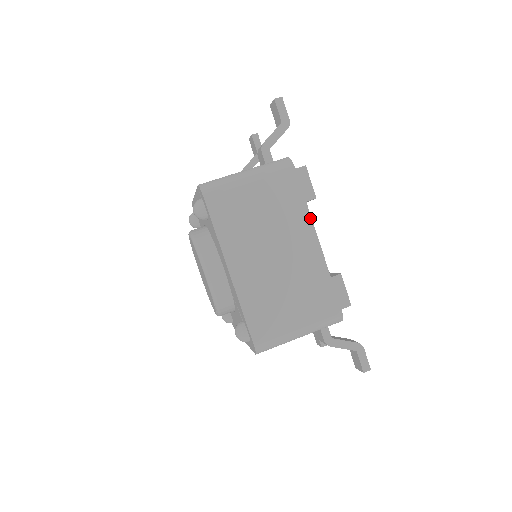
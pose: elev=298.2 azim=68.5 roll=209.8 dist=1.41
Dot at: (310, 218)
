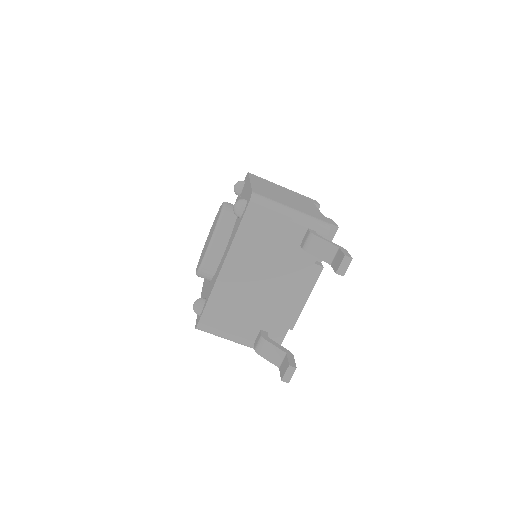
Dot at: occluded
